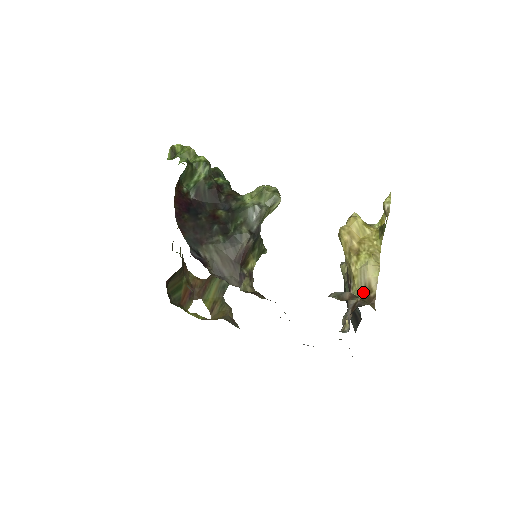
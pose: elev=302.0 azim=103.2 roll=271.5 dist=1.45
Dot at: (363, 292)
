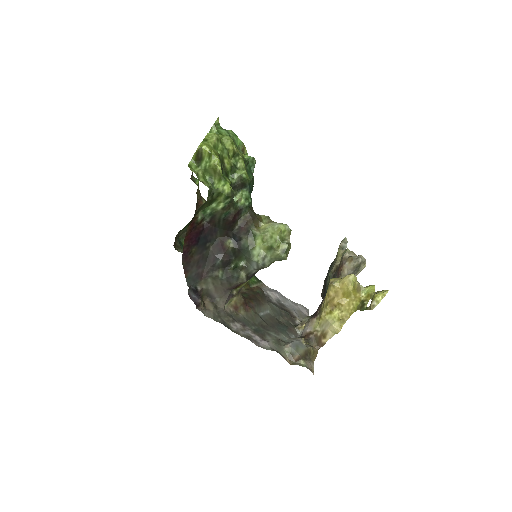
Dot at: (320, 332)
